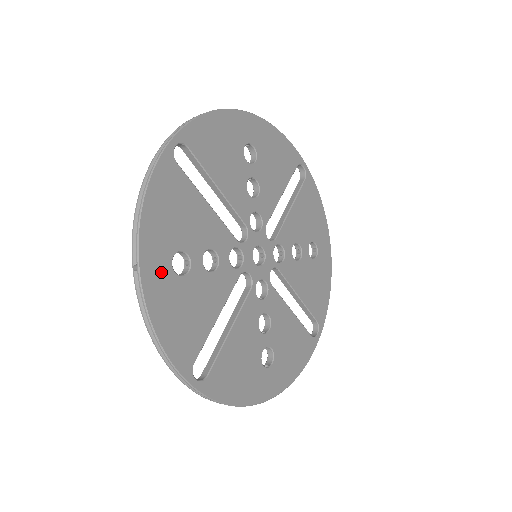
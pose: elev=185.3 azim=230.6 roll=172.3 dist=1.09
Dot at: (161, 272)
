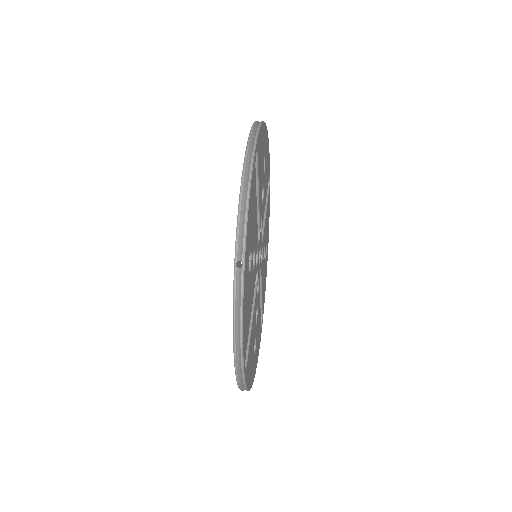
Dot at: (254, 364)
